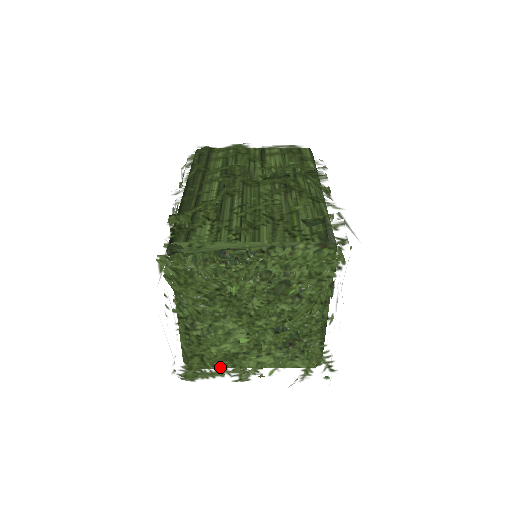
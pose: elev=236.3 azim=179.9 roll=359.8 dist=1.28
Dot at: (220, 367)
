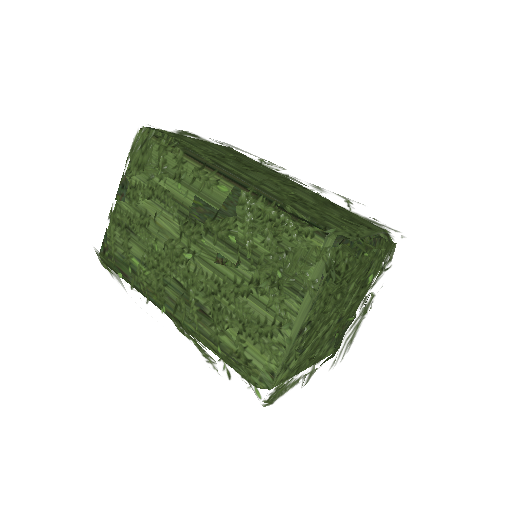
Dot at: (300, 375)
